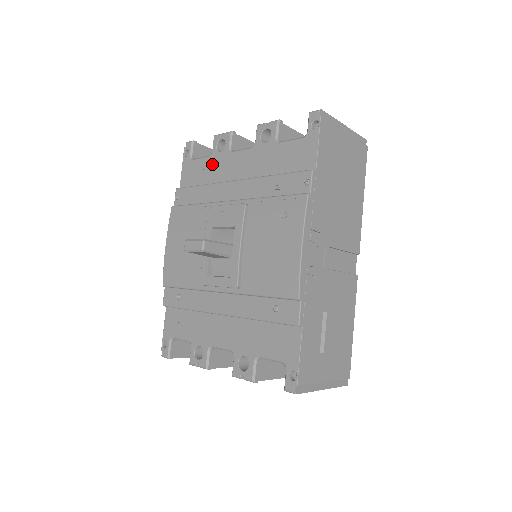
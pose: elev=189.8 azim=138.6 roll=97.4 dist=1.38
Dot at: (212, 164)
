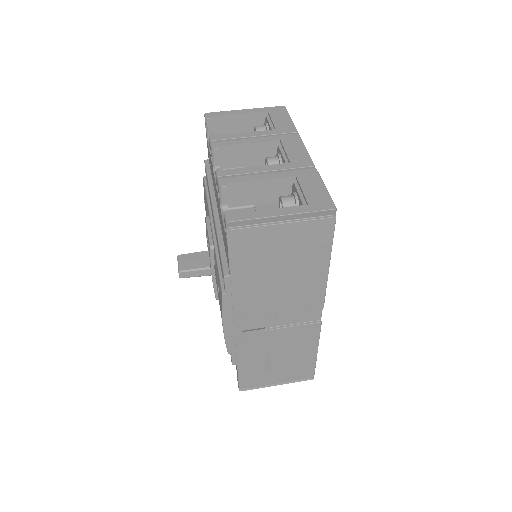
Dot at: (211, 166)
